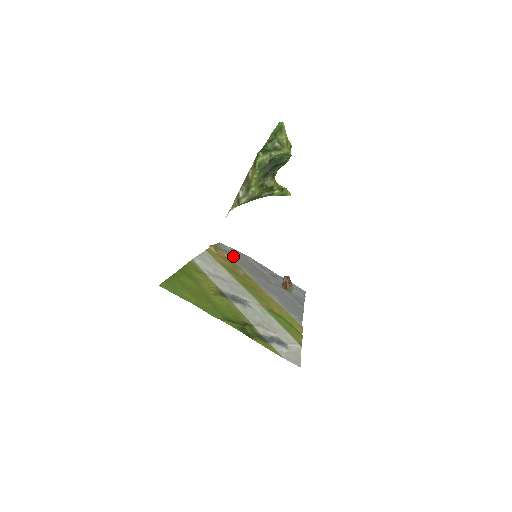
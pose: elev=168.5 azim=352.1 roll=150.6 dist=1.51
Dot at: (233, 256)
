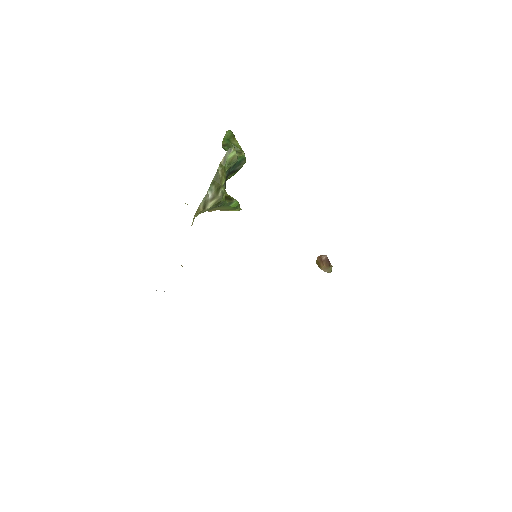
Dot at: occluded
